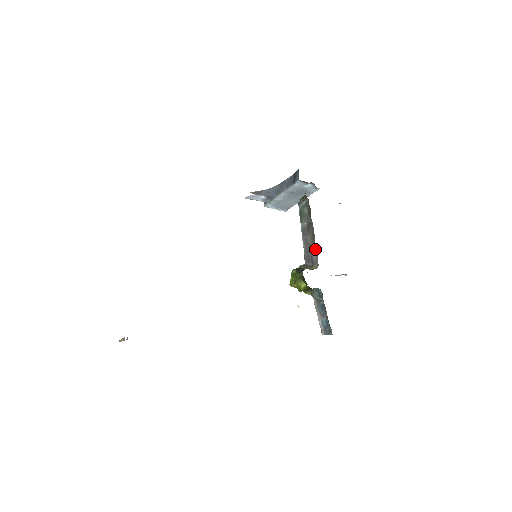
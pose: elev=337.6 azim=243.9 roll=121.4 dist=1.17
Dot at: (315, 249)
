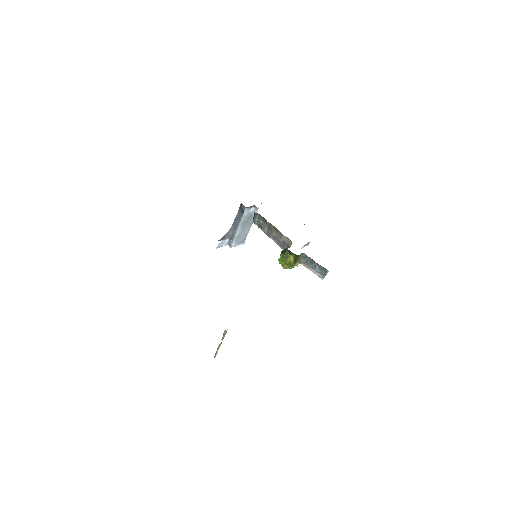
Dot at: (283, 235)
